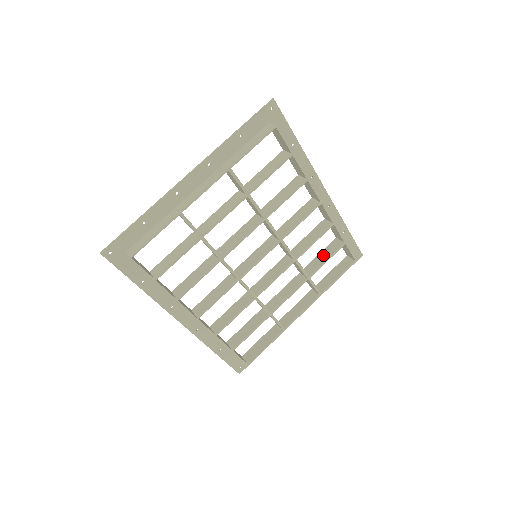
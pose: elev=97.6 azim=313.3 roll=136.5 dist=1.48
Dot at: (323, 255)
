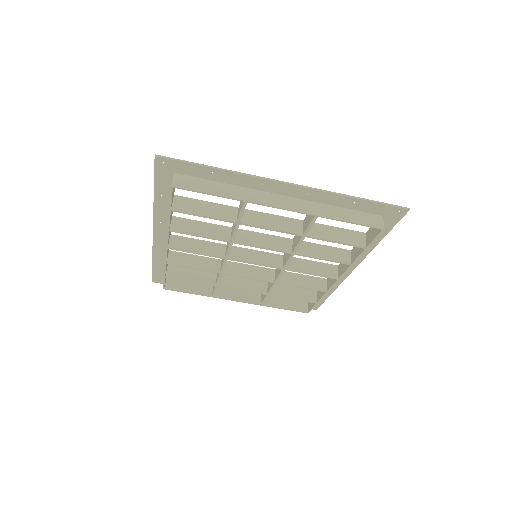
Dot at: (295, 292)
